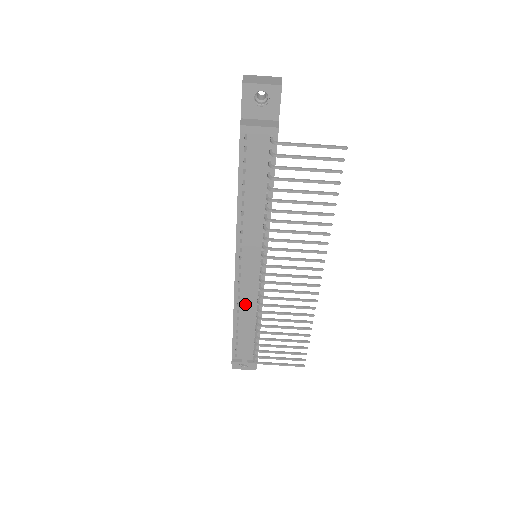
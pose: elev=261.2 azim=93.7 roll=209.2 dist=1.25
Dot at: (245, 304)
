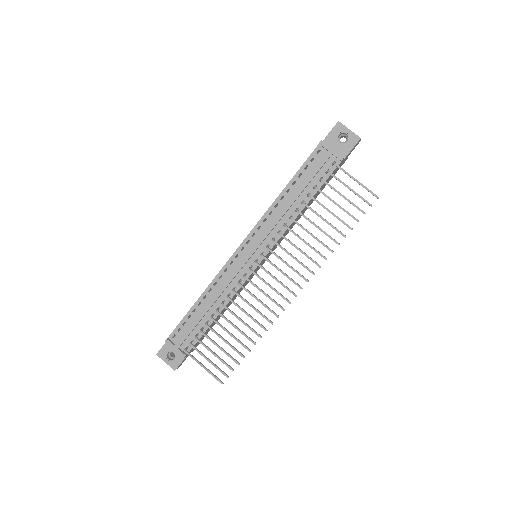
Dot at: (222, 285)
